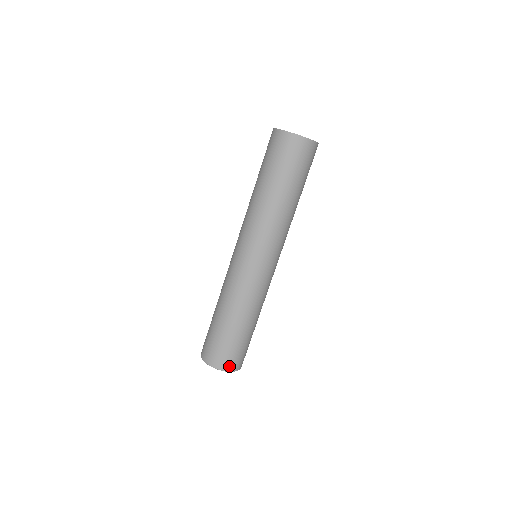
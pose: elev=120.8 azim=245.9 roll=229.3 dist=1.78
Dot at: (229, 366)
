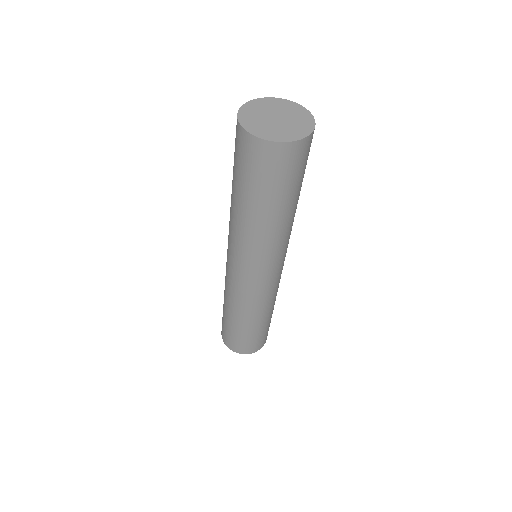
Dot at: (256, 349)
